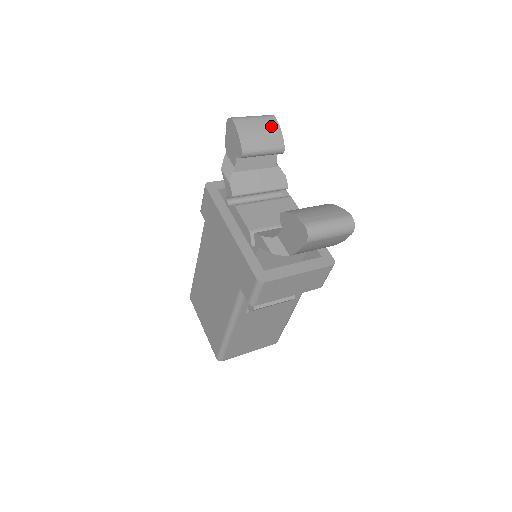
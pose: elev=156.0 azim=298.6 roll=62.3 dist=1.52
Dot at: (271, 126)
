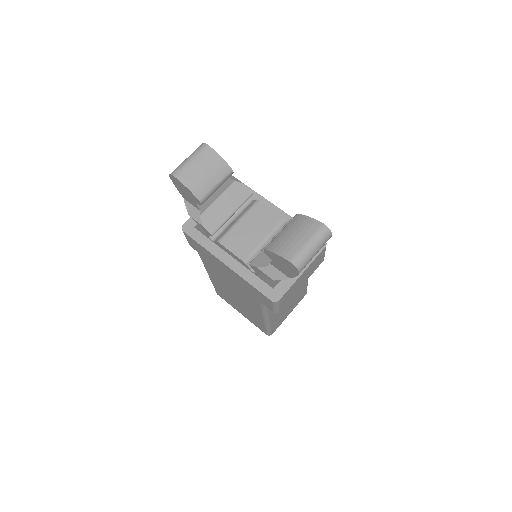
Dot at: (210, 158)
